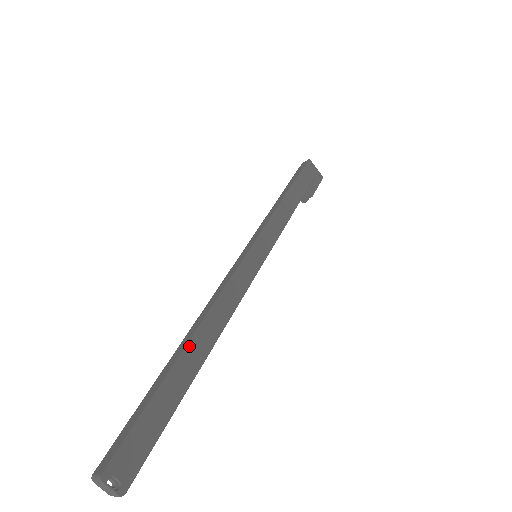
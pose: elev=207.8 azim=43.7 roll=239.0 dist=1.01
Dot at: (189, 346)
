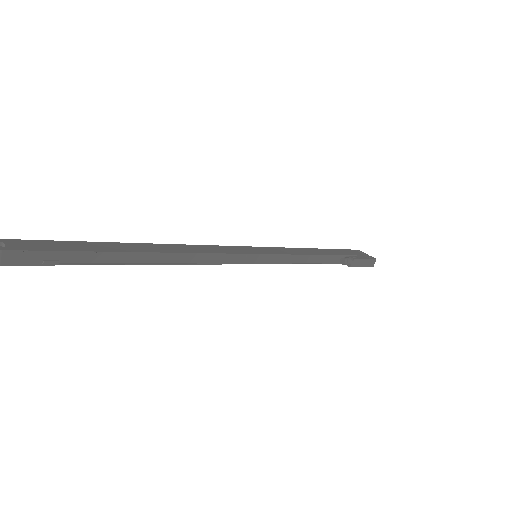
Dot at: (136, 244)
